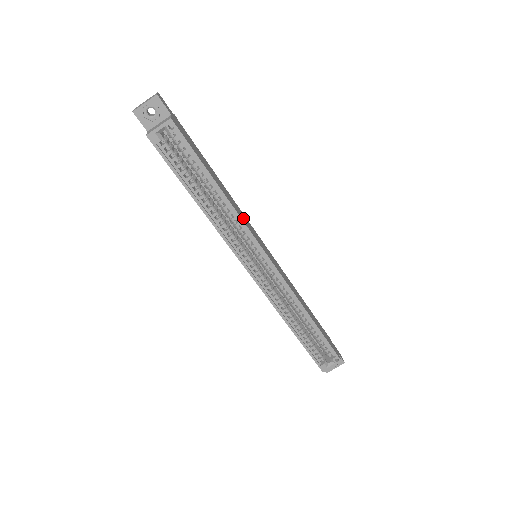
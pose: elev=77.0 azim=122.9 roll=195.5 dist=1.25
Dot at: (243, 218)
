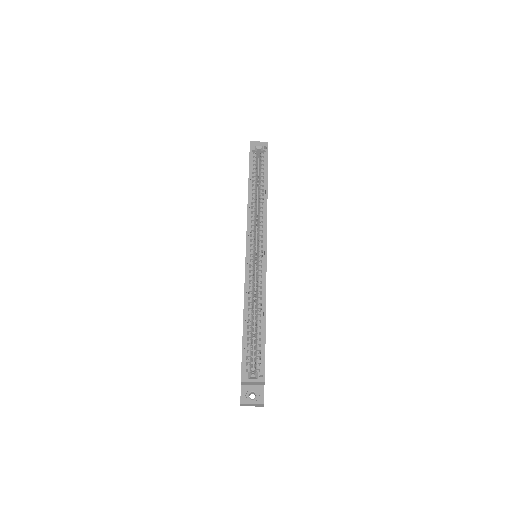
Dot at: occluded
